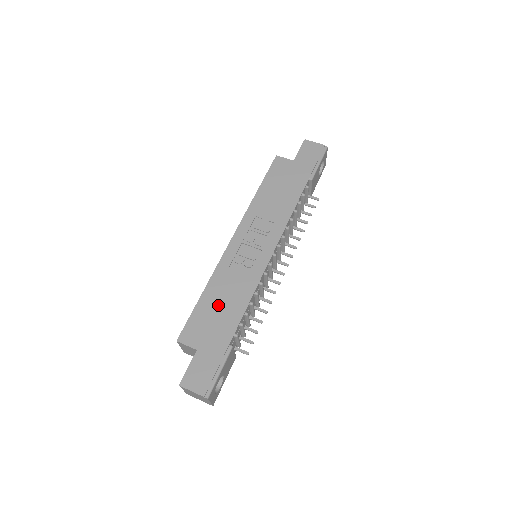
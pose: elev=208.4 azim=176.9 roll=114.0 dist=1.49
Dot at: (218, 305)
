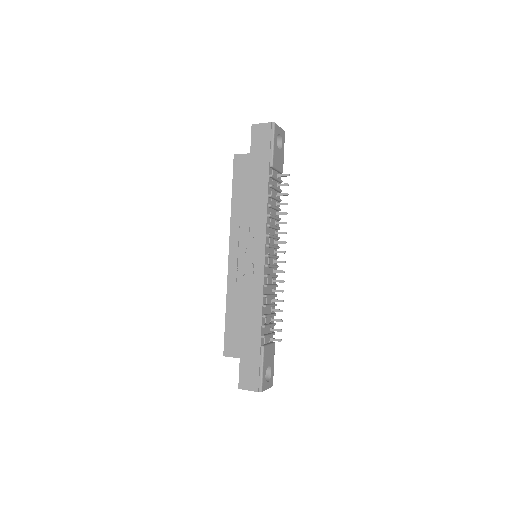
Dot at: (241, 317)
